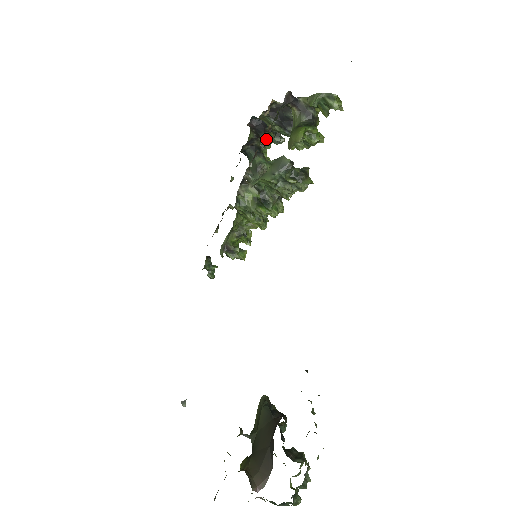
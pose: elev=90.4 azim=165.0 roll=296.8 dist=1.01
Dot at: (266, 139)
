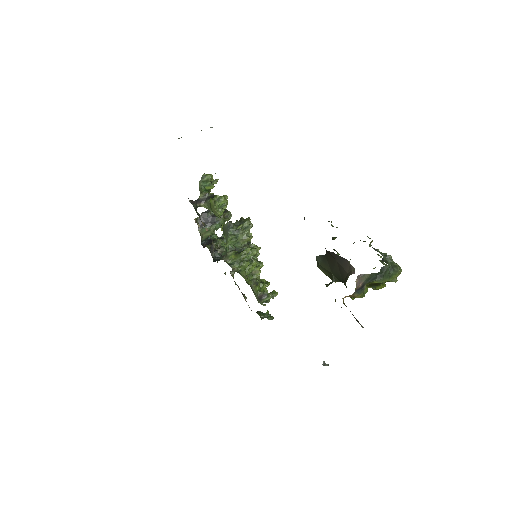
Dot at: (217, 242)
